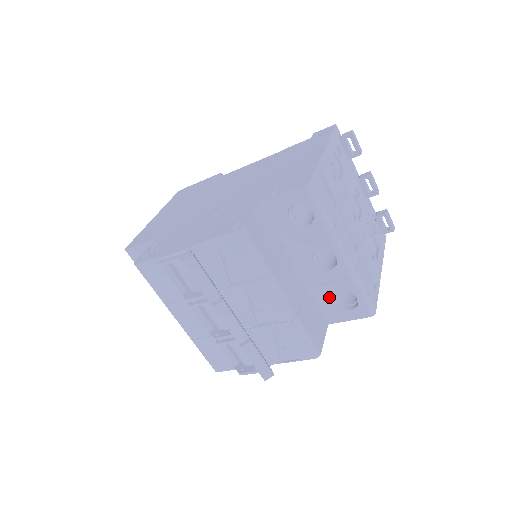
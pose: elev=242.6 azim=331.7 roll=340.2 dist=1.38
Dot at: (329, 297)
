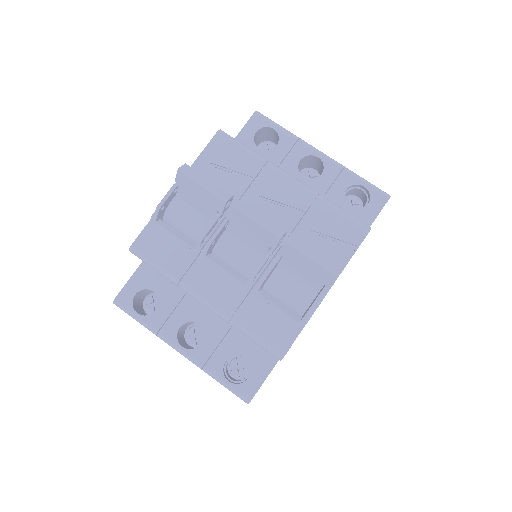
Dot at: (340, 204)
